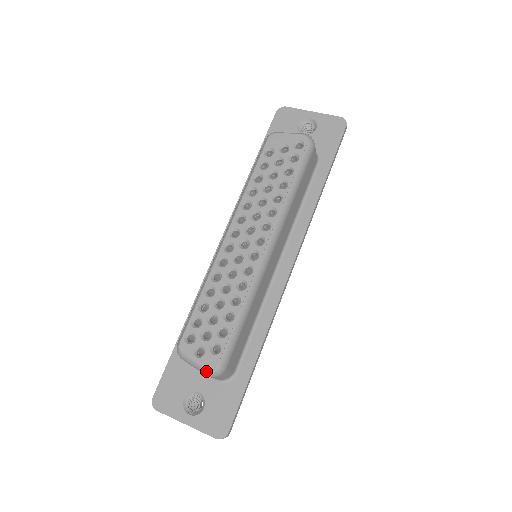
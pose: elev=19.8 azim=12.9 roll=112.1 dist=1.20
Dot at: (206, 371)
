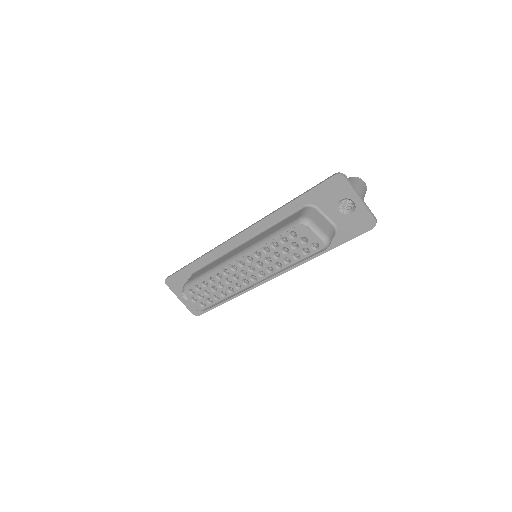
Dot at: occluded
